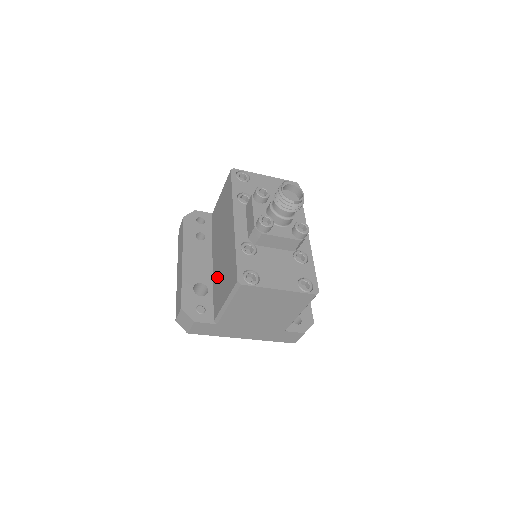
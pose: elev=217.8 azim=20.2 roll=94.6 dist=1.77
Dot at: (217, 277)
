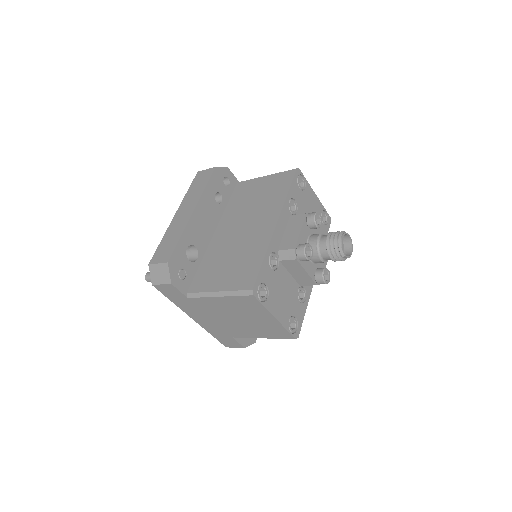
Dot at: (216, 254)
